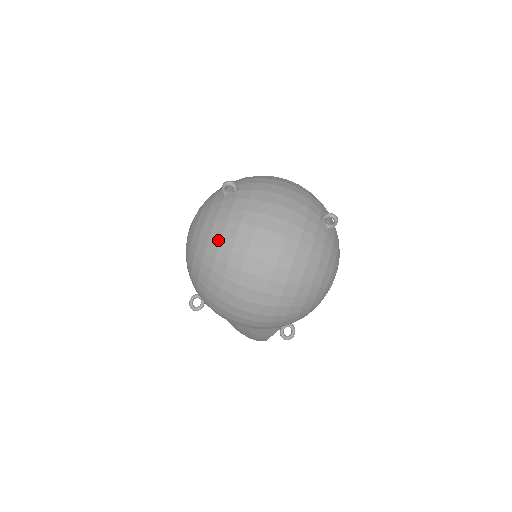
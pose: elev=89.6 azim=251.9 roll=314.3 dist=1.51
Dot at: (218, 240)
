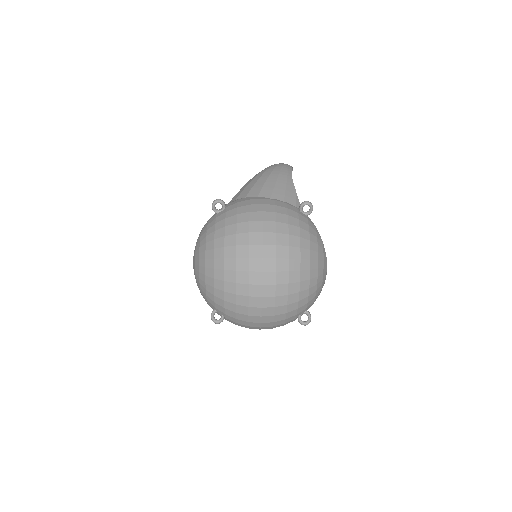
Dot at: occluded
